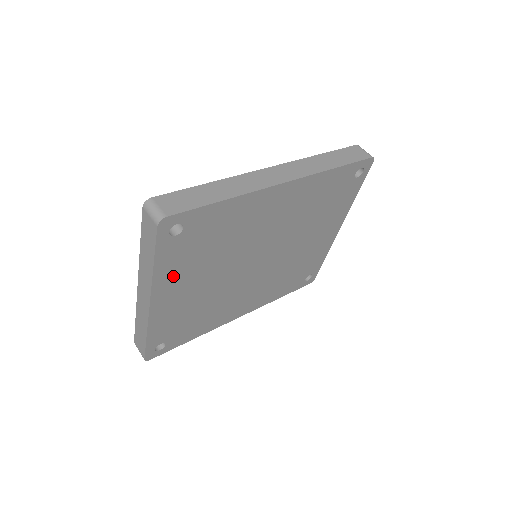
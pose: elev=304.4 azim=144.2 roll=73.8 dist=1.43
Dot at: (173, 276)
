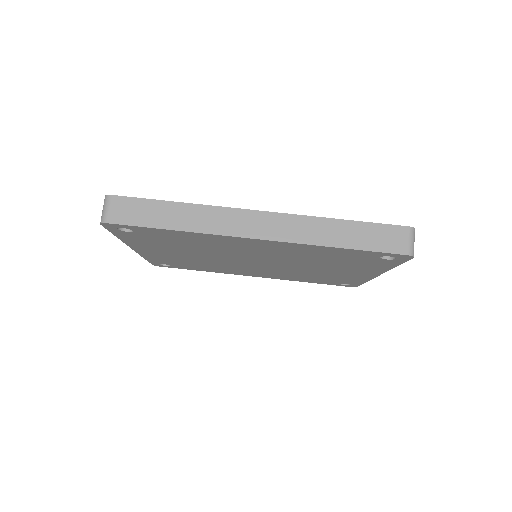
Dot at: (146, 245)
